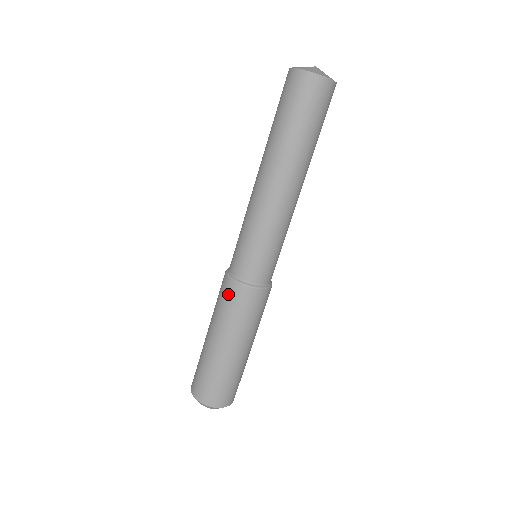
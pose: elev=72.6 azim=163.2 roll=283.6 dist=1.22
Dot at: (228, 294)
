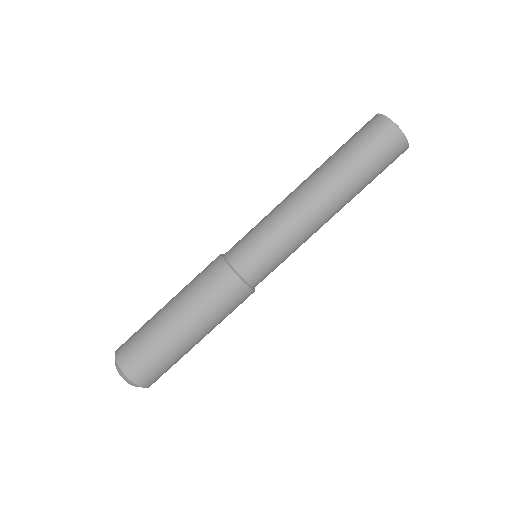
Dot at: (209, 266)
